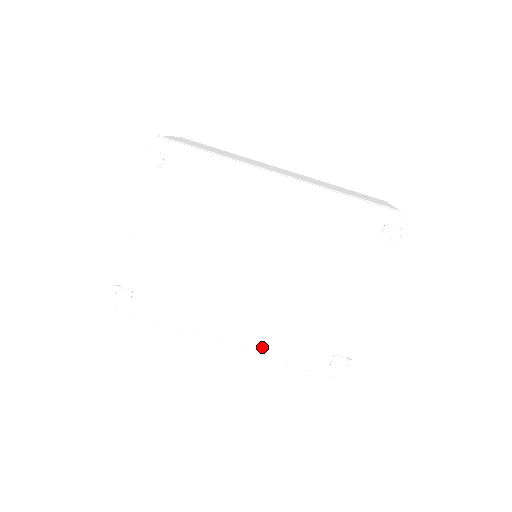
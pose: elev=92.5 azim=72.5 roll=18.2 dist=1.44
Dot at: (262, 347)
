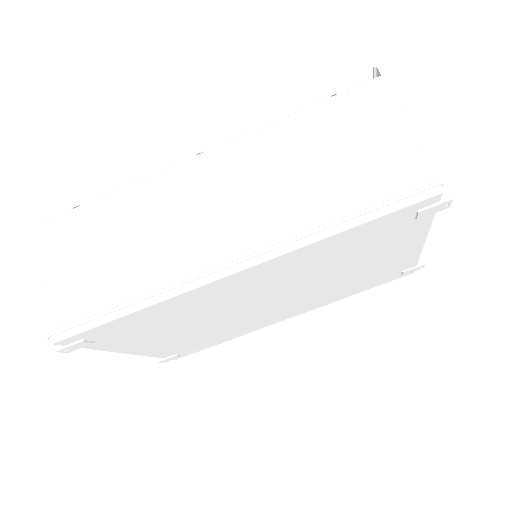
Dot at: (325, 304)
